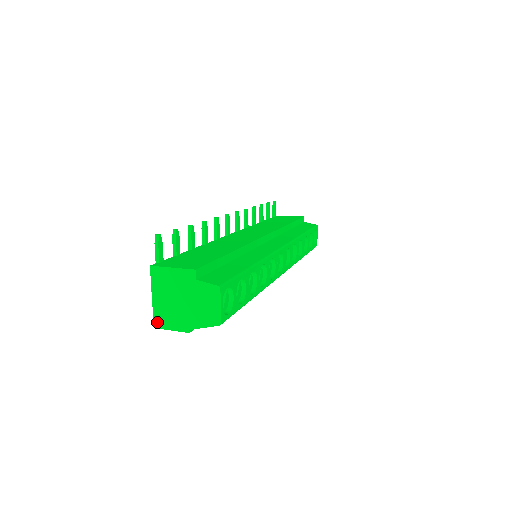
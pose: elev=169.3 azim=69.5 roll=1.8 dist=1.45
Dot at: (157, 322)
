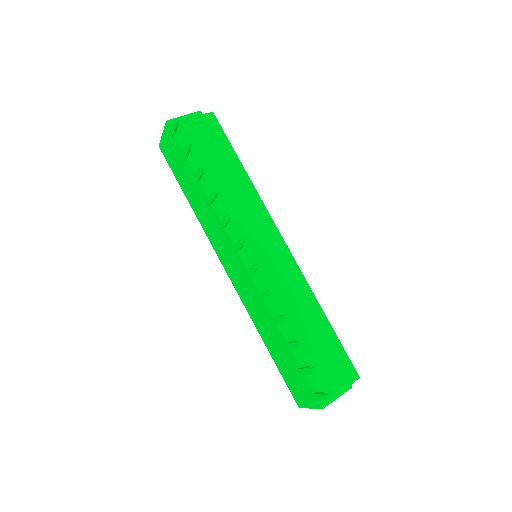
Dot at: occluded
